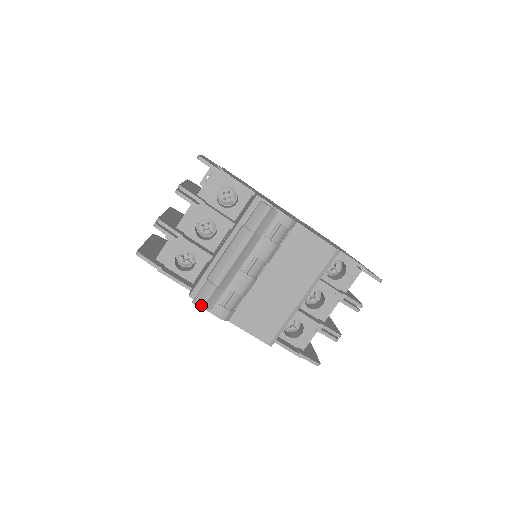
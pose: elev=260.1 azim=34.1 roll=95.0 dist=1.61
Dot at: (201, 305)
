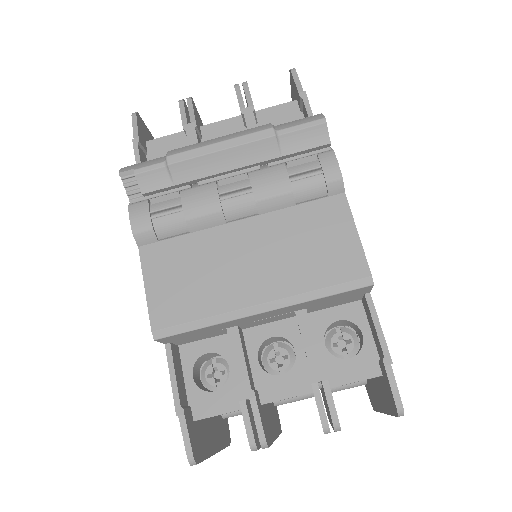
Dot at: (126, 176)
